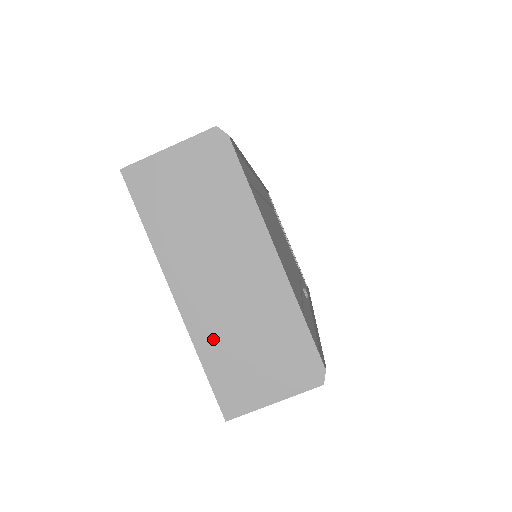
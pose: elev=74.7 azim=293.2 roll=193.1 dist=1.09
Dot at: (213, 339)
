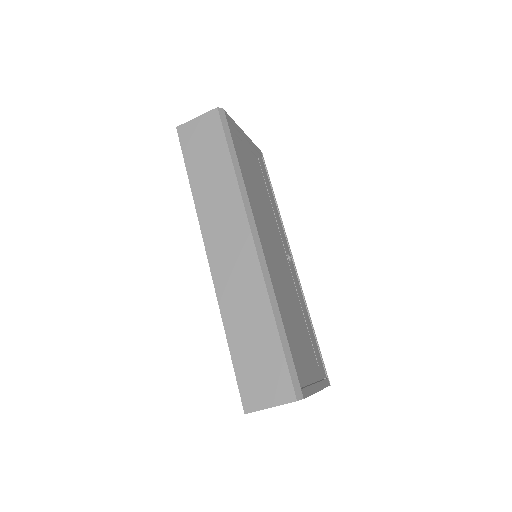
Dot at: occluded
